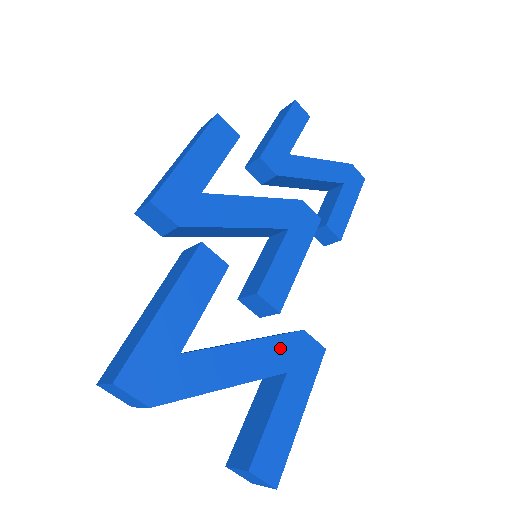
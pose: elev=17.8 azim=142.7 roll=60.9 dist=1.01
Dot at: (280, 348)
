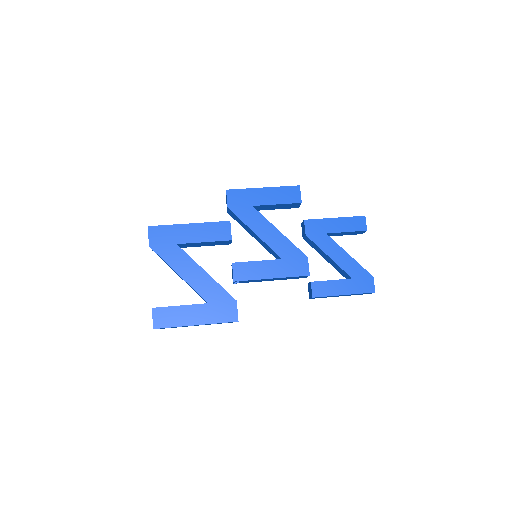
Dot at: (216, 292)
